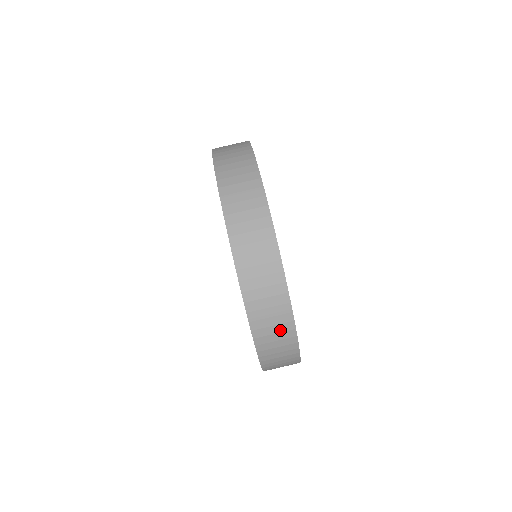
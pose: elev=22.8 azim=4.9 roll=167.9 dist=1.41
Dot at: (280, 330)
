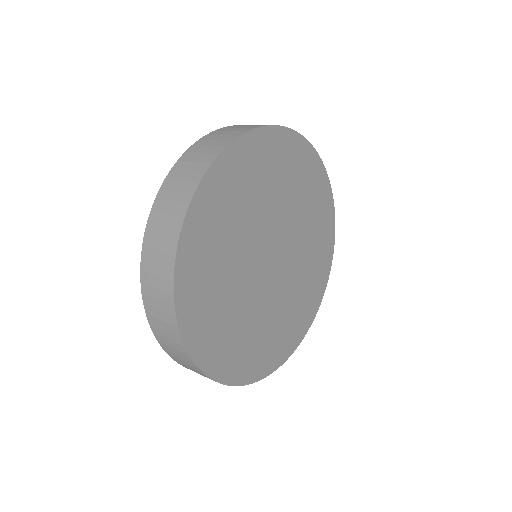
Dot at: occluded
